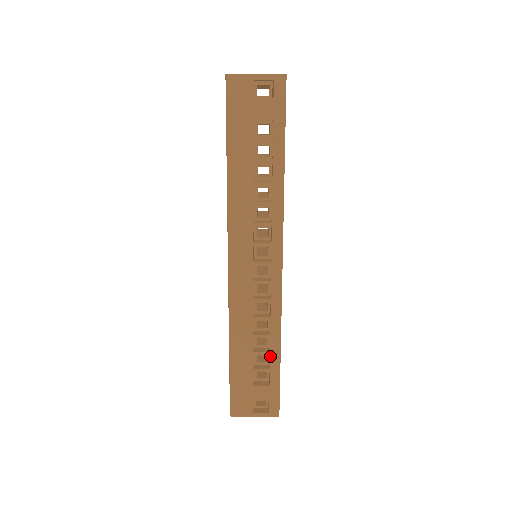
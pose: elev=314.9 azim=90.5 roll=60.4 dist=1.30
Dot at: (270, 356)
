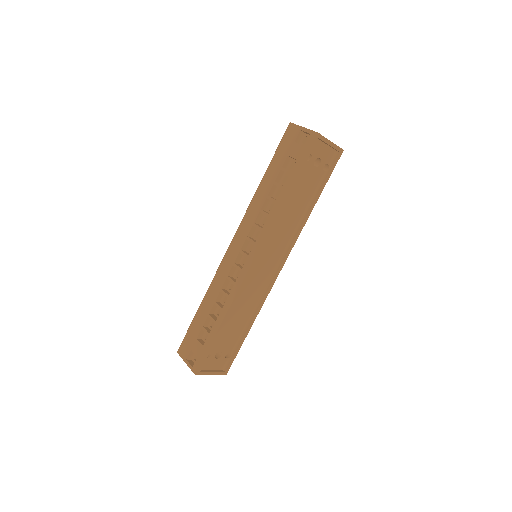
Dot at: (214, 324)
